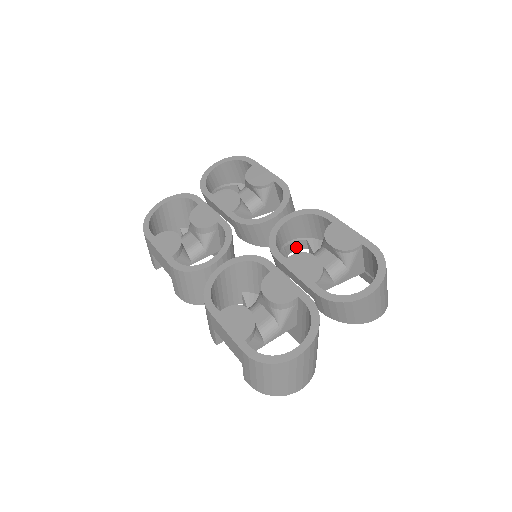
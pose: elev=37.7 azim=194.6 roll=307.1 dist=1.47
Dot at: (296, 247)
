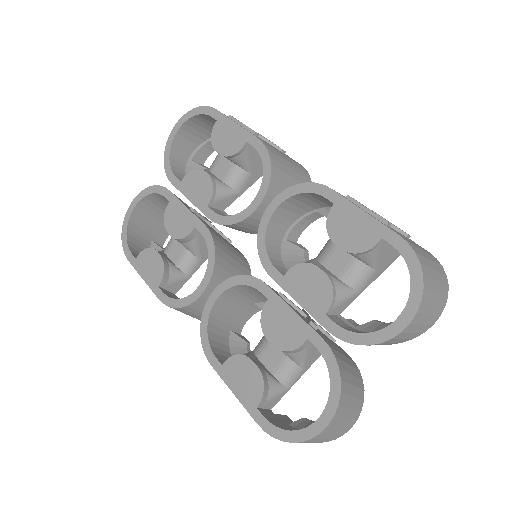
Dot at: (306, 222)
